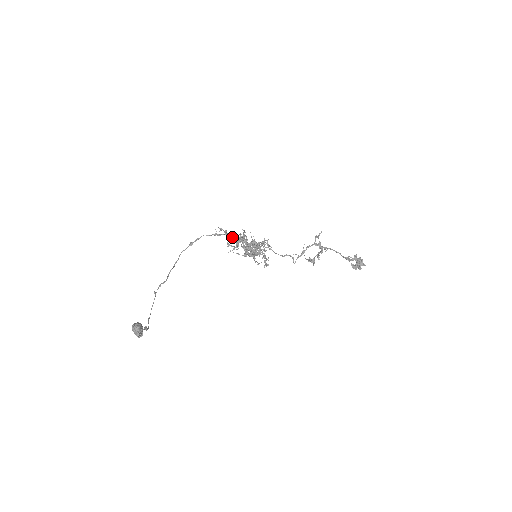
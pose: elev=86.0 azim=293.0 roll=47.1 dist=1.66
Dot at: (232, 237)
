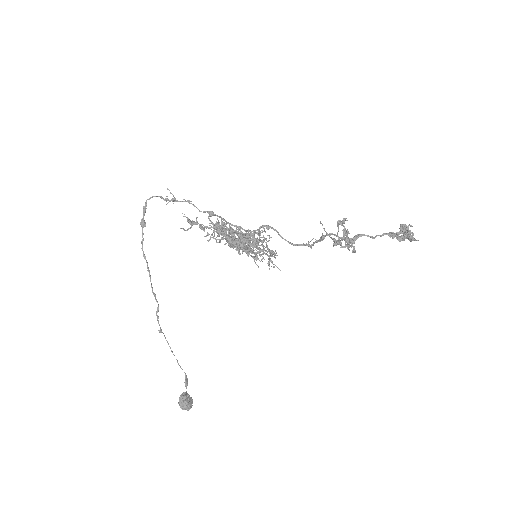
Dot at: (199, 211)
